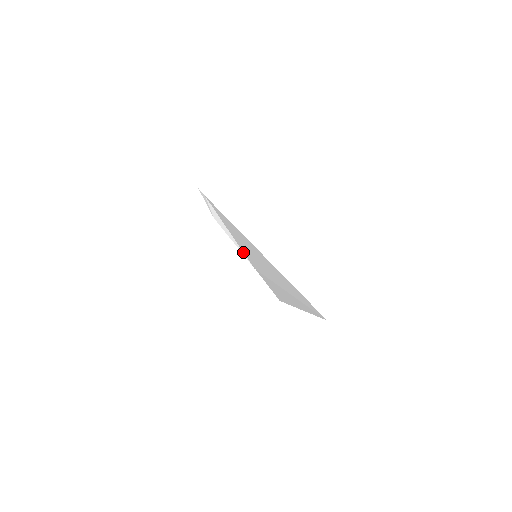
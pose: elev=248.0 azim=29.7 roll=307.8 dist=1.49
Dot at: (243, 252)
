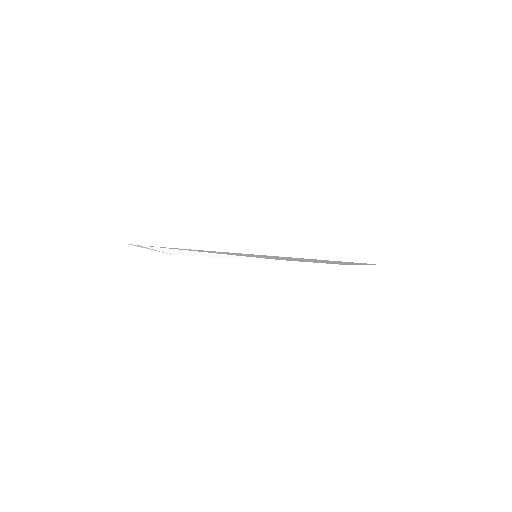
Dot at: (248, 257)
